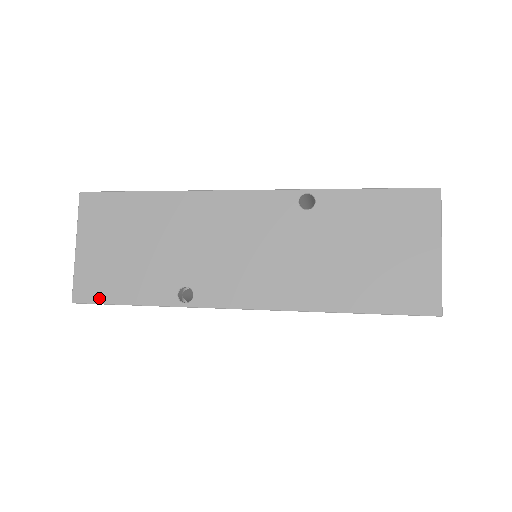
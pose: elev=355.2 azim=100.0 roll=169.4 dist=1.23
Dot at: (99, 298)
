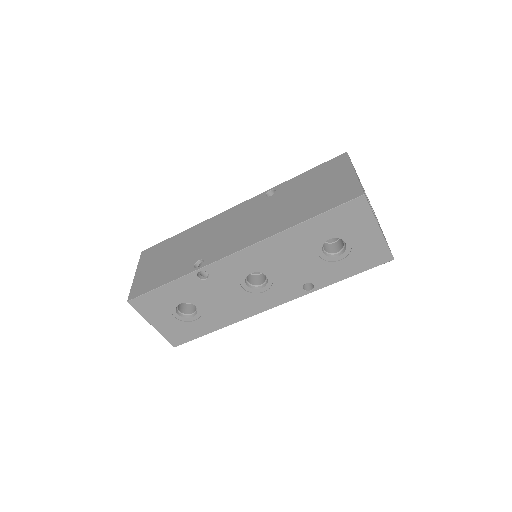
Dot at: (144, 291)
